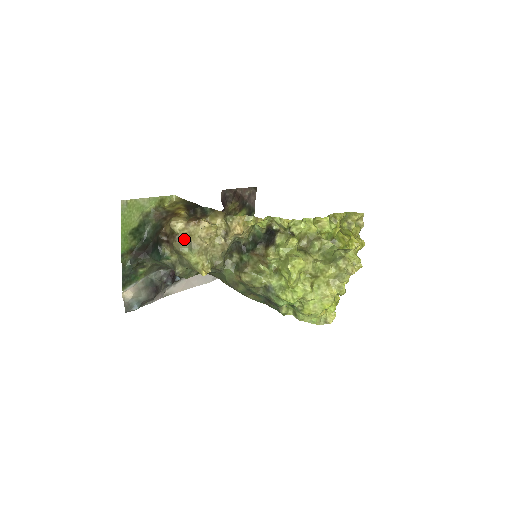
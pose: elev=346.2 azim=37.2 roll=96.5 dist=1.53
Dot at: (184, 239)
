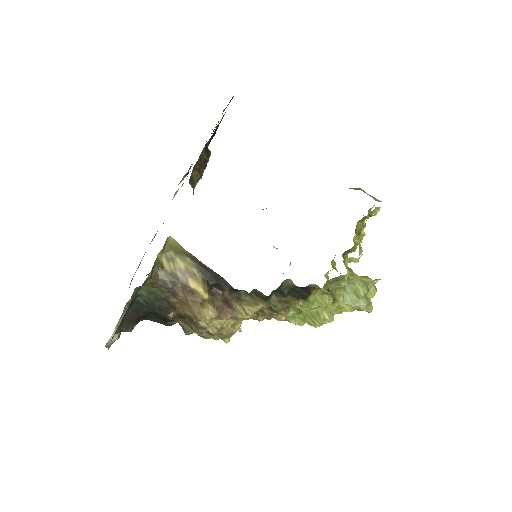
Dot at: (215, 334)
